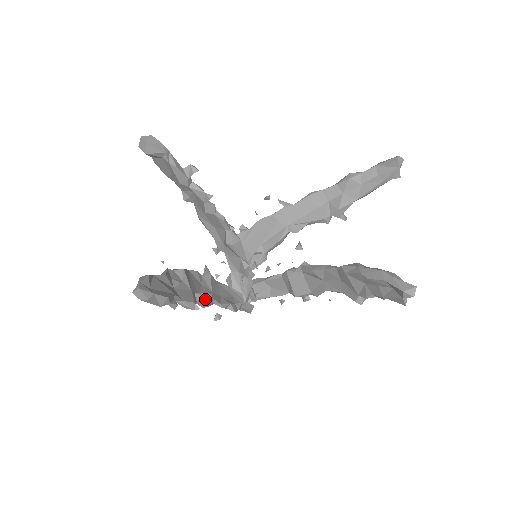
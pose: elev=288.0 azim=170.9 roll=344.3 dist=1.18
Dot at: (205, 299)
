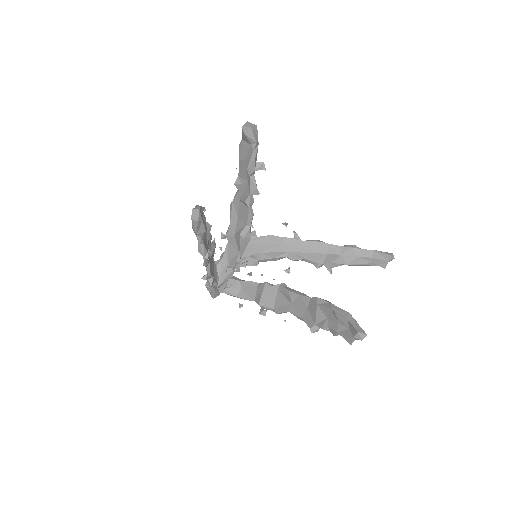
Dot at: occluded
